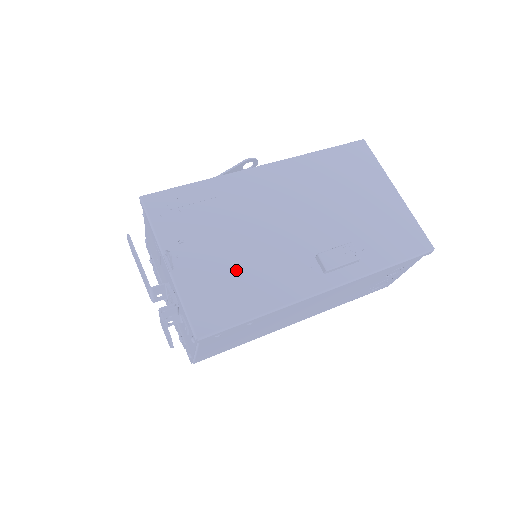
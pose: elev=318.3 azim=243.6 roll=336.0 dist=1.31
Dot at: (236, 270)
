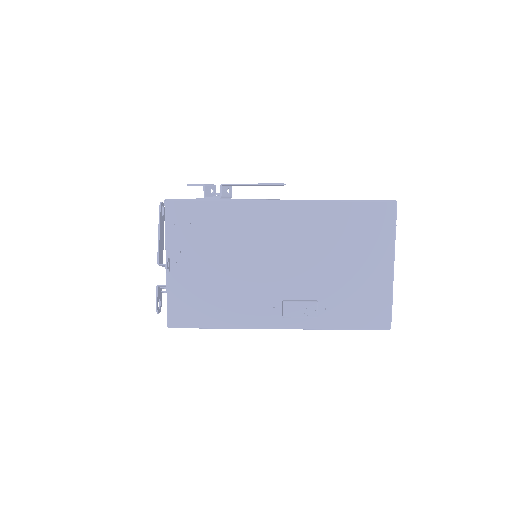
Dot at: (215, 289)
